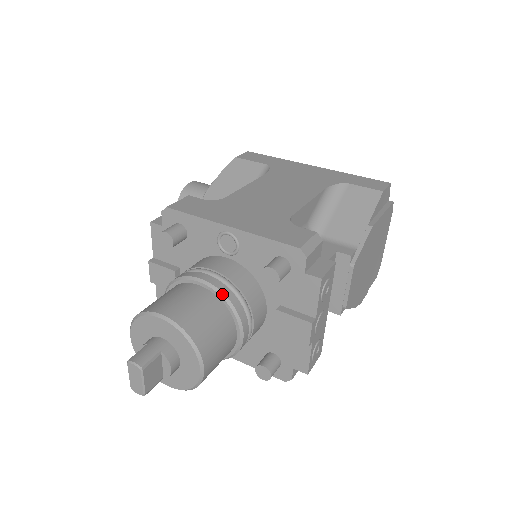
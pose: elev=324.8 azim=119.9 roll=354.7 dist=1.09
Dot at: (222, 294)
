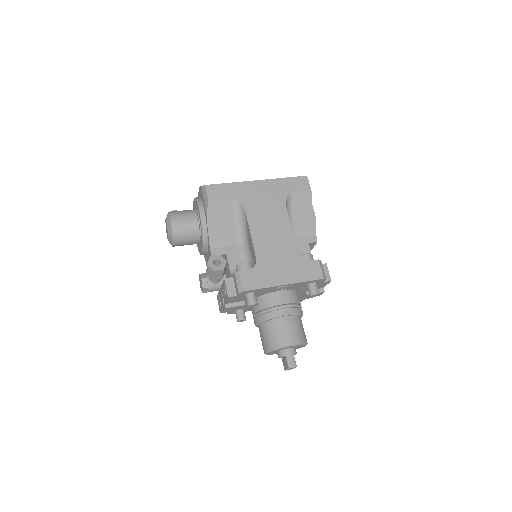
Dot at: (297, 314)
